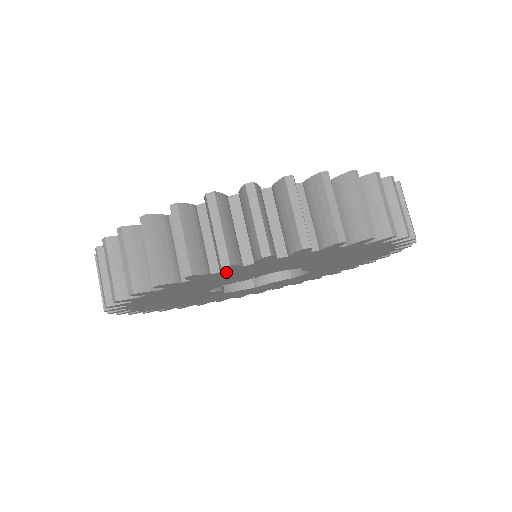
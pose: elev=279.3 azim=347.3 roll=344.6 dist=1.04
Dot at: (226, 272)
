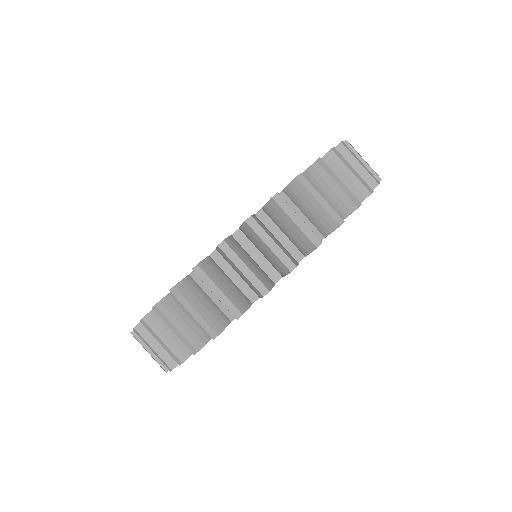
Dot at: occluded
